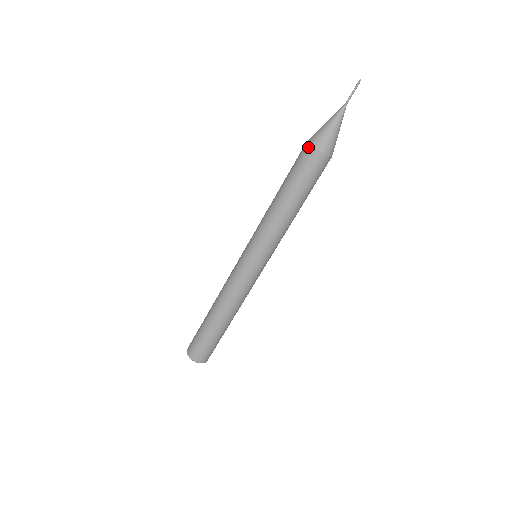
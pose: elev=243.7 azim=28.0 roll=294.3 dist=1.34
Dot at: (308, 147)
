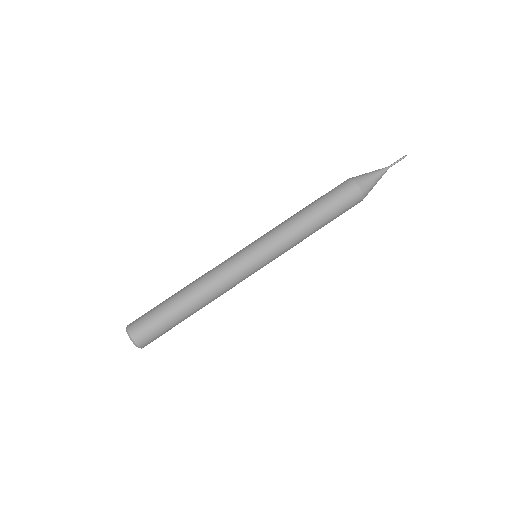
Dot at: (350, 181)
